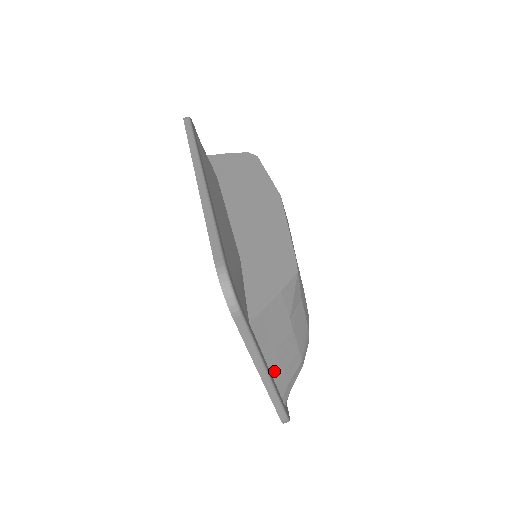
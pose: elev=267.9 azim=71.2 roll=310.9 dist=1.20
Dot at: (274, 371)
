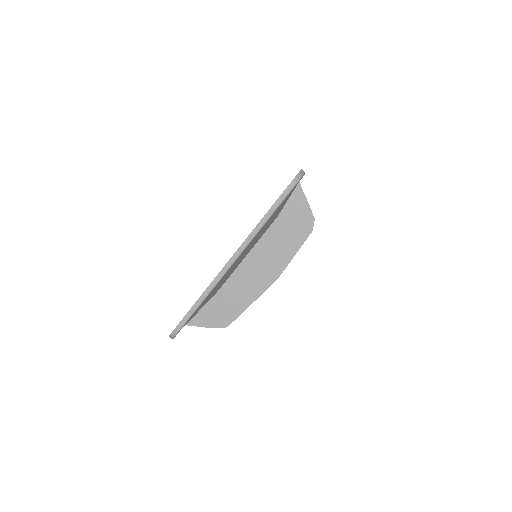
Dot at: occluded
